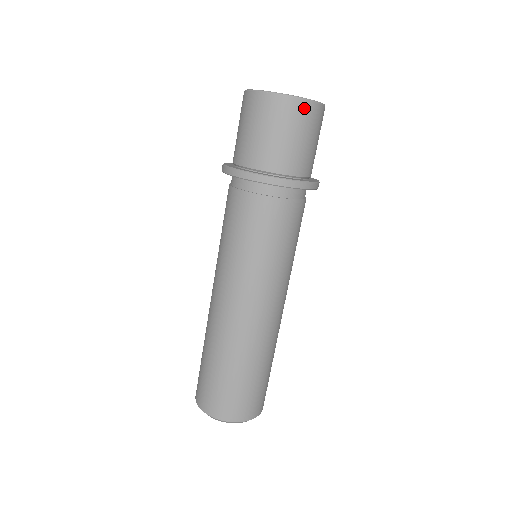
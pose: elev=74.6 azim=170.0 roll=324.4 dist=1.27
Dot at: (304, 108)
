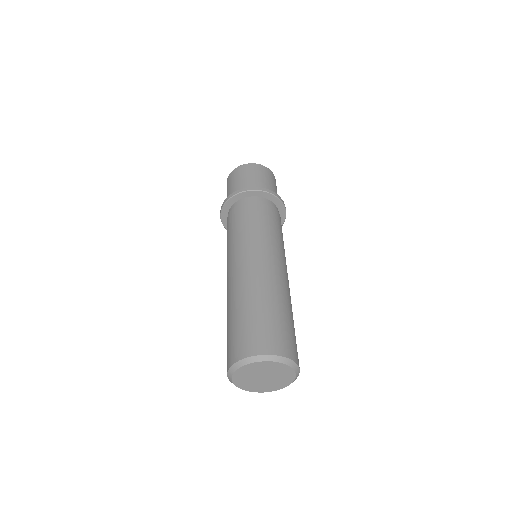
Dot at: occluded
